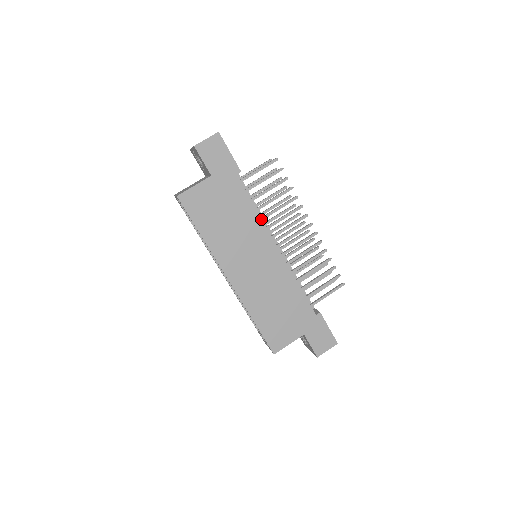
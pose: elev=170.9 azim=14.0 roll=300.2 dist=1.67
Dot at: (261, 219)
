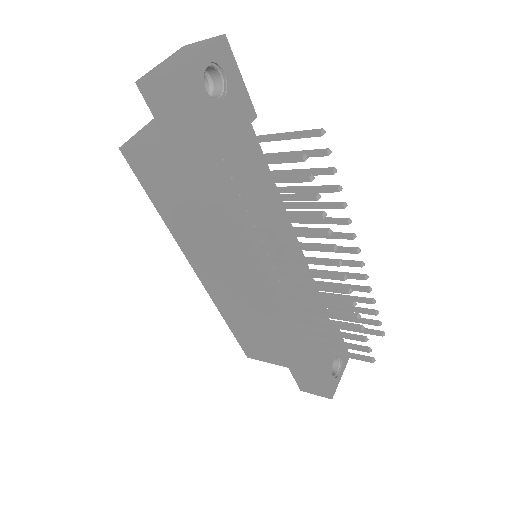
Dot at: (247, 237)
